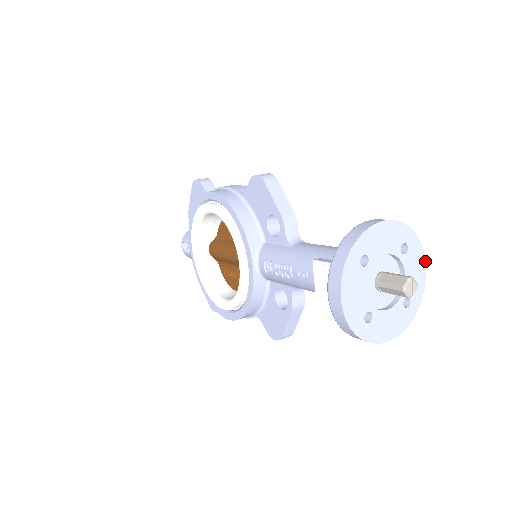
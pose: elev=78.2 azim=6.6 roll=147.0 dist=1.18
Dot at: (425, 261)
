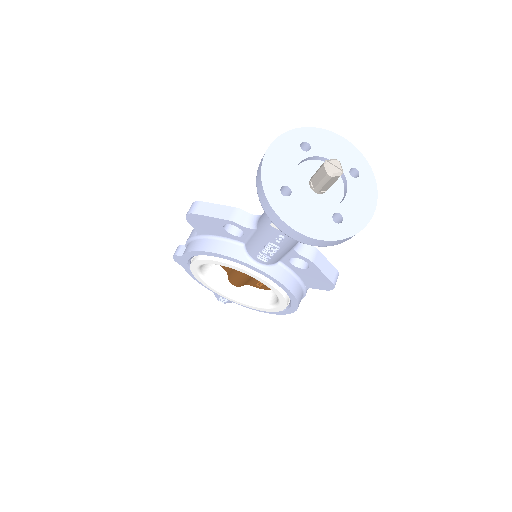
Dot at: (332, 133)
